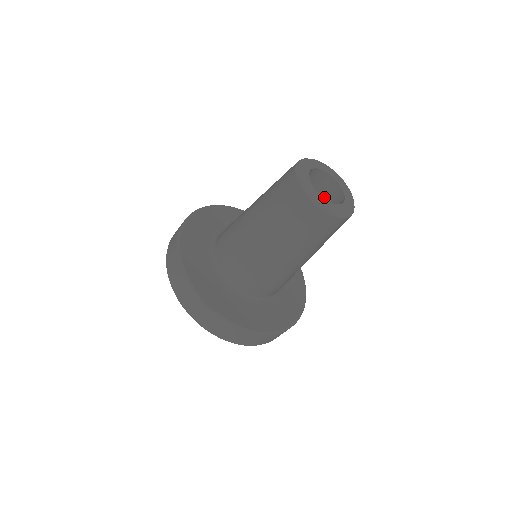
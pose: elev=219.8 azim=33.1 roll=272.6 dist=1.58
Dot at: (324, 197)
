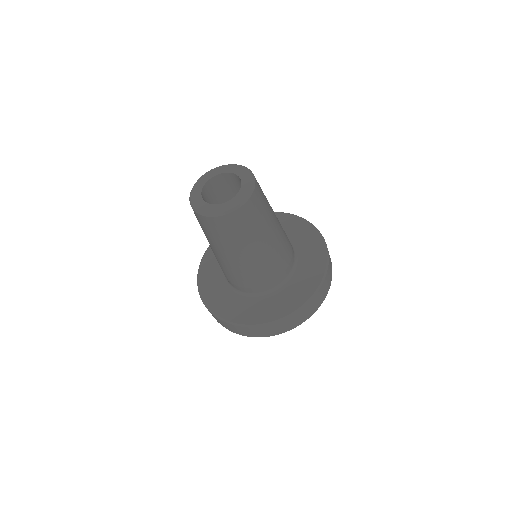
Dot at: (233, 187)
